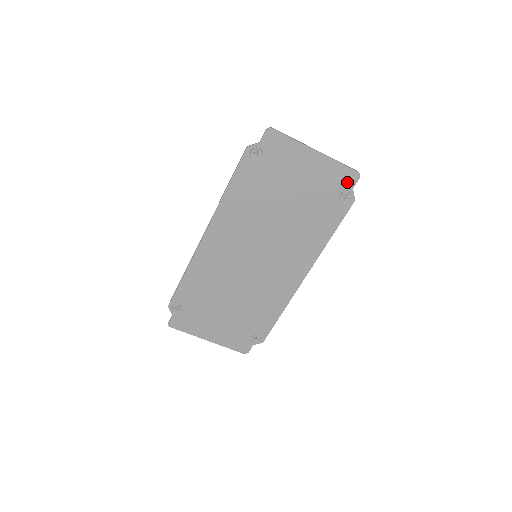
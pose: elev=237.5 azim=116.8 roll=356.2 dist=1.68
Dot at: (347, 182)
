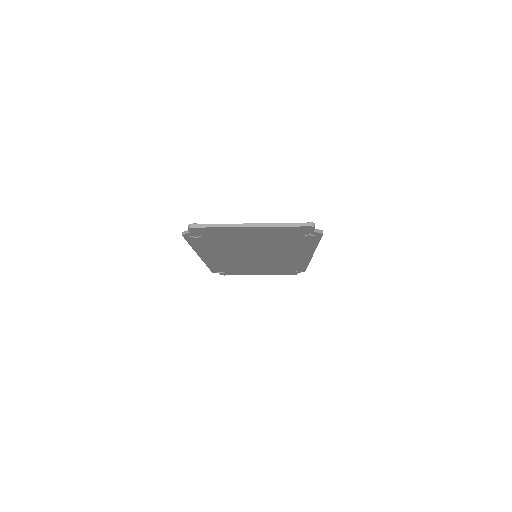
Dot at: (303, 230)
